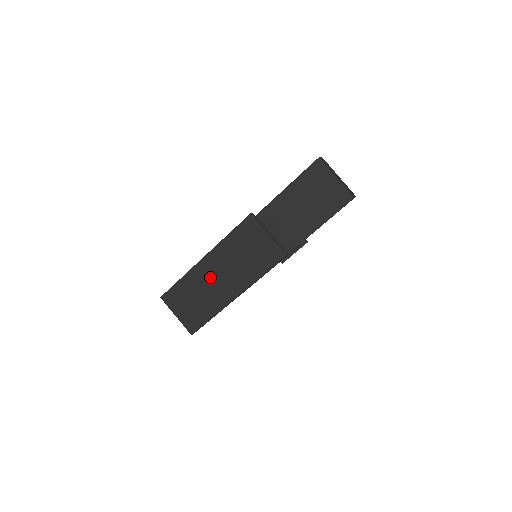
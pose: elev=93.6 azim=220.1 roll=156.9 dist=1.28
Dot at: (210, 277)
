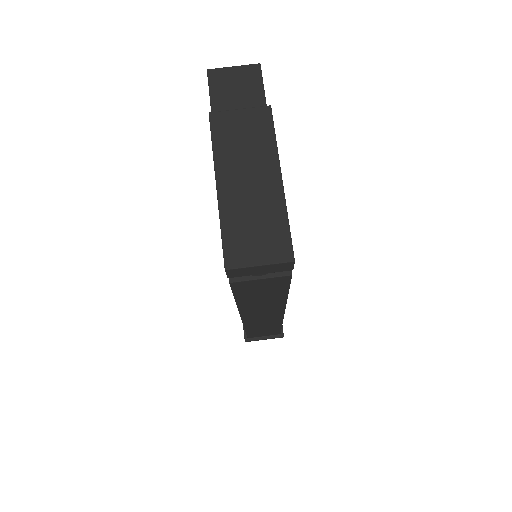
Dot at: (242, 193)
